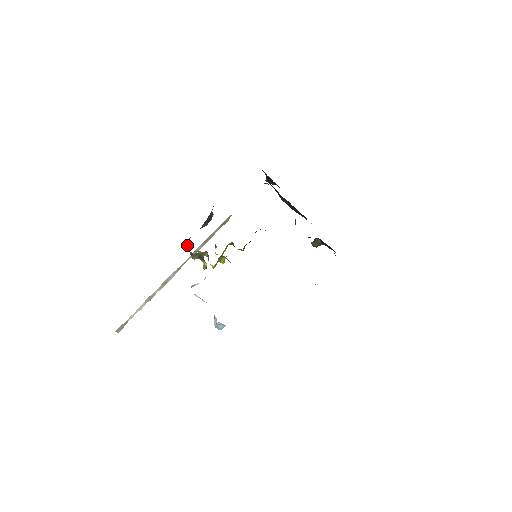
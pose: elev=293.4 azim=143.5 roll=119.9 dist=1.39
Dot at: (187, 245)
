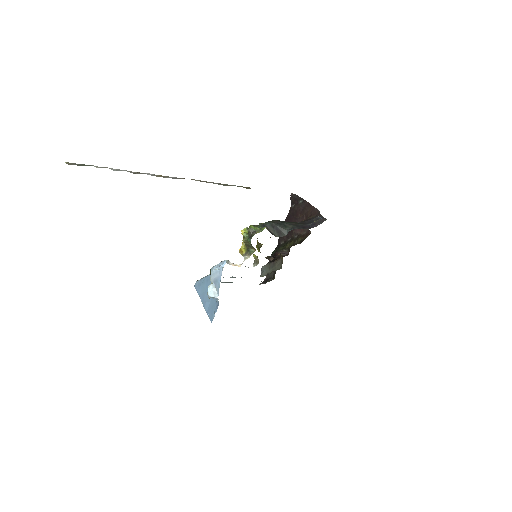
Dot at: (251, 230)
